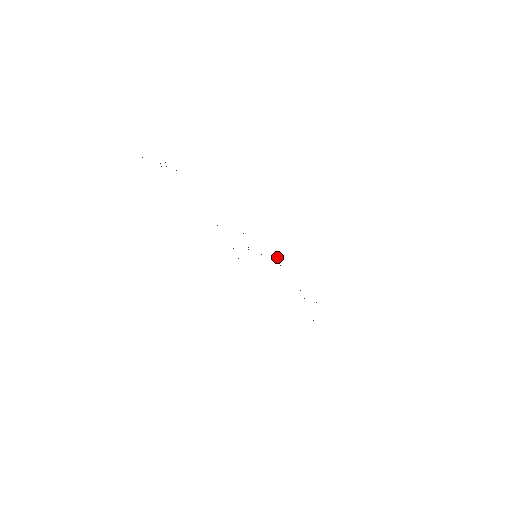
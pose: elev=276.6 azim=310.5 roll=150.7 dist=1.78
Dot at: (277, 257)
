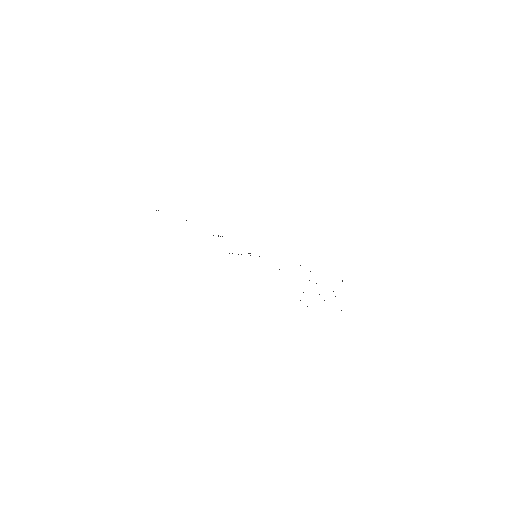
Dot at: occluded
